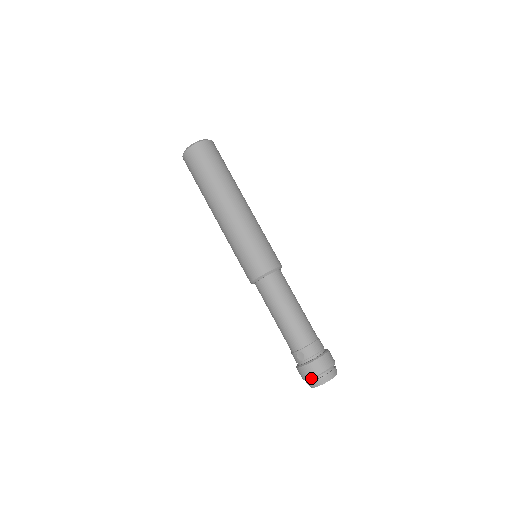
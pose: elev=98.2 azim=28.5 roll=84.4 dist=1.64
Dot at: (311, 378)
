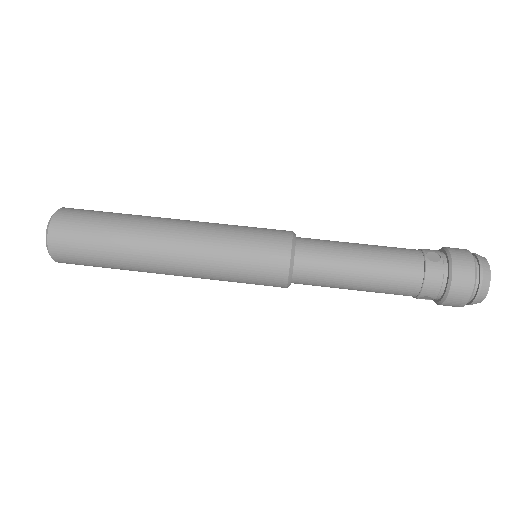
Dot at: (473, 257)
